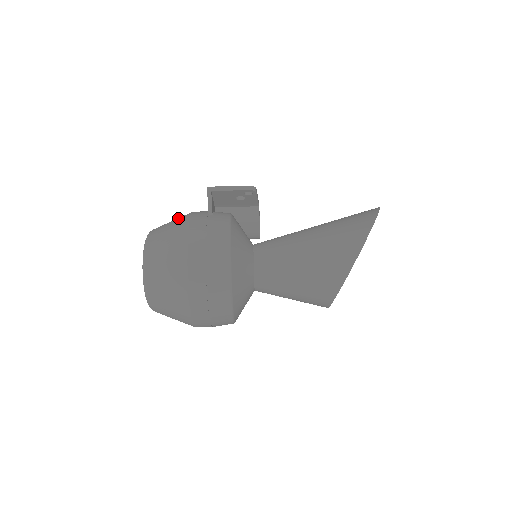
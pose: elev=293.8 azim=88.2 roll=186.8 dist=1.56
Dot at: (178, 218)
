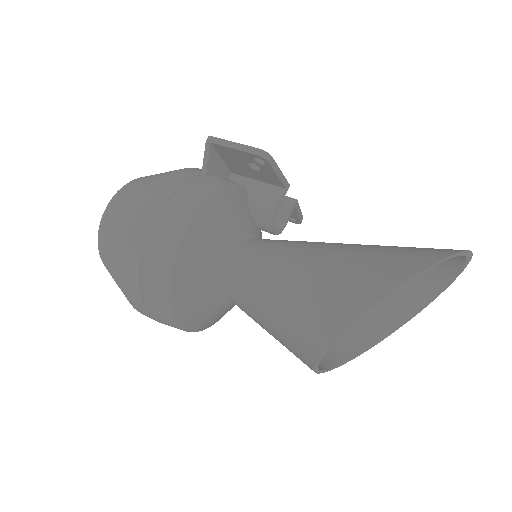
Dot at: occluded
